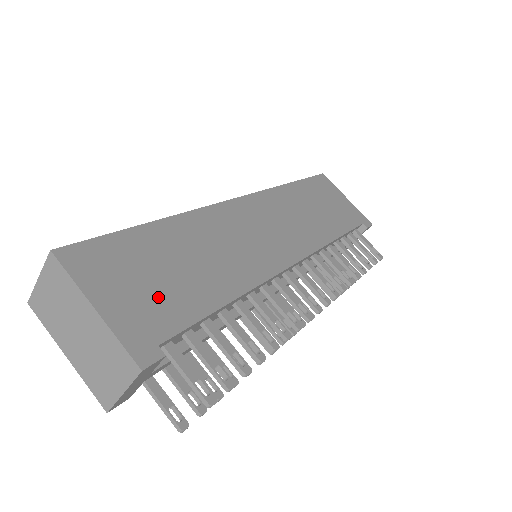
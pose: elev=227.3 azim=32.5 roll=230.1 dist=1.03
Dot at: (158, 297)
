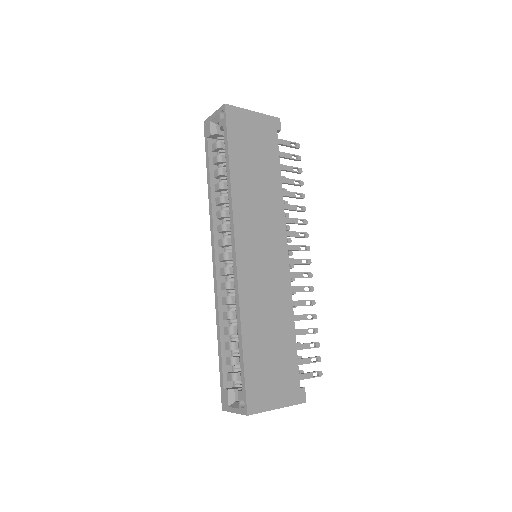
Dot at: (282, 372)
